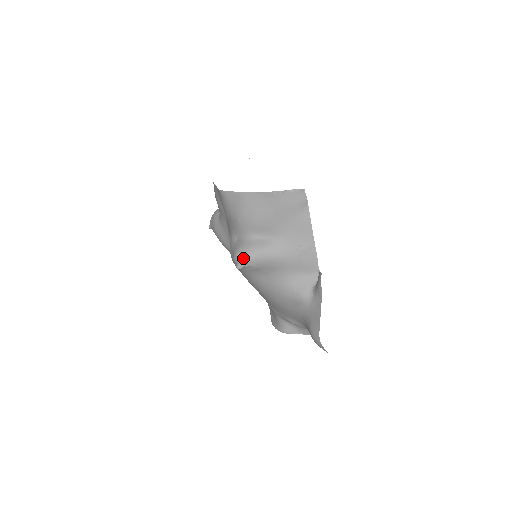
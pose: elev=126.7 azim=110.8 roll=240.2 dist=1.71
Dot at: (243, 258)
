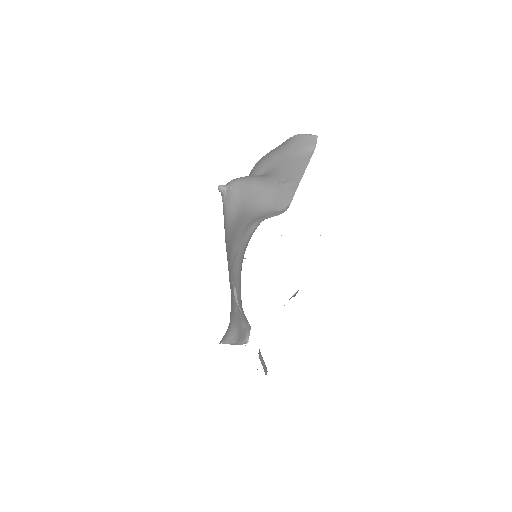
Dot at: occluded
